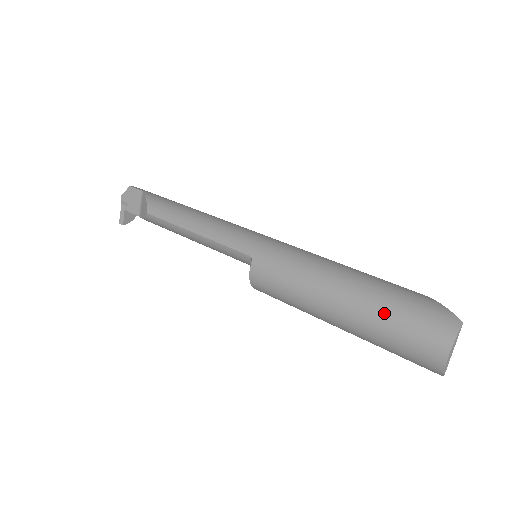
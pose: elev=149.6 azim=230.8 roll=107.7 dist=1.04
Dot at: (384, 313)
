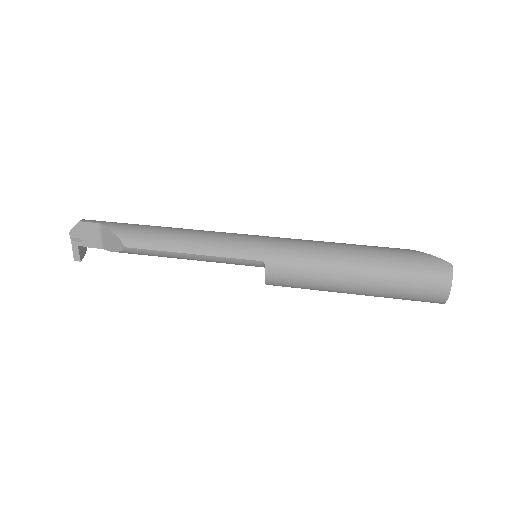
Dot at: (396, 275)
